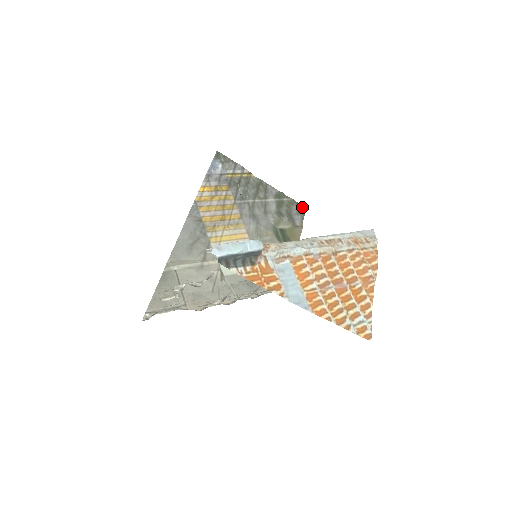
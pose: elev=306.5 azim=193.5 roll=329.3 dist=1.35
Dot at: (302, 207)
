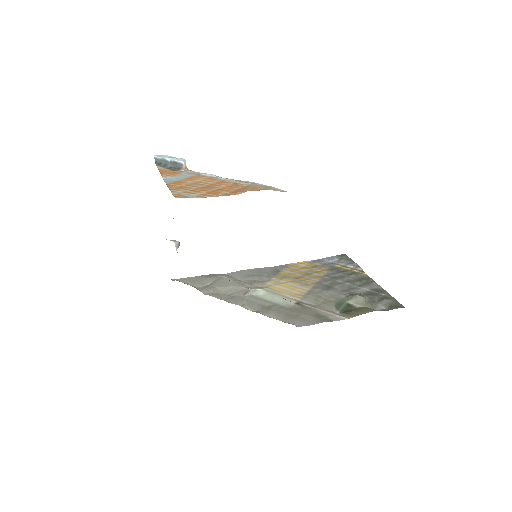
Dot at: (400, 305)
